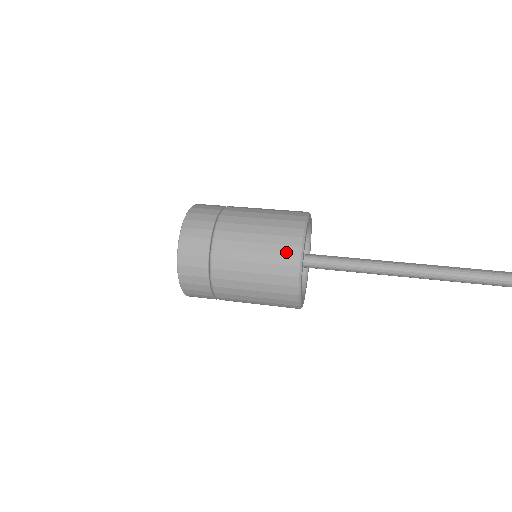
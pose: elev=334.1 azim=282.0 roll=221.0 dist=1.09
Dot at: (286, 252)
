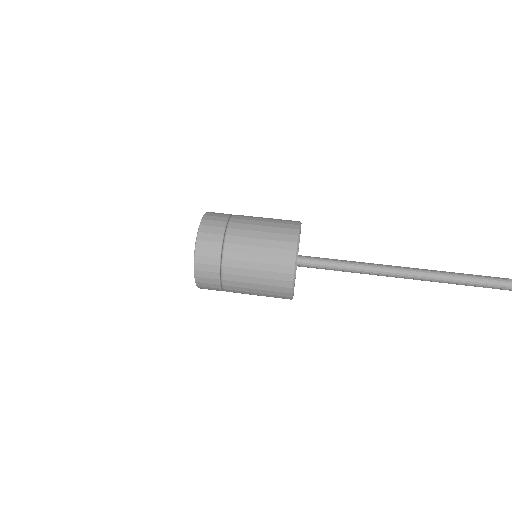
Dot at: (282, 271)
